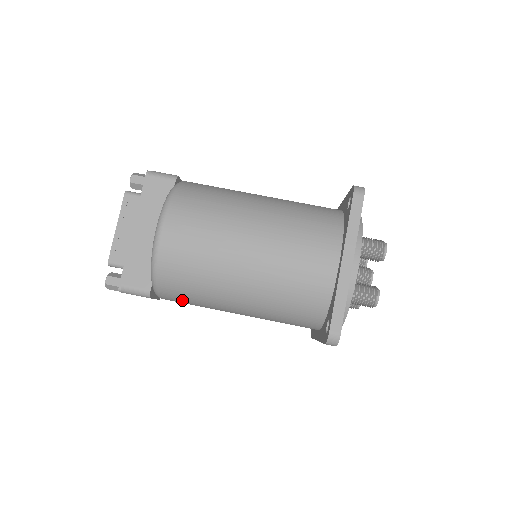
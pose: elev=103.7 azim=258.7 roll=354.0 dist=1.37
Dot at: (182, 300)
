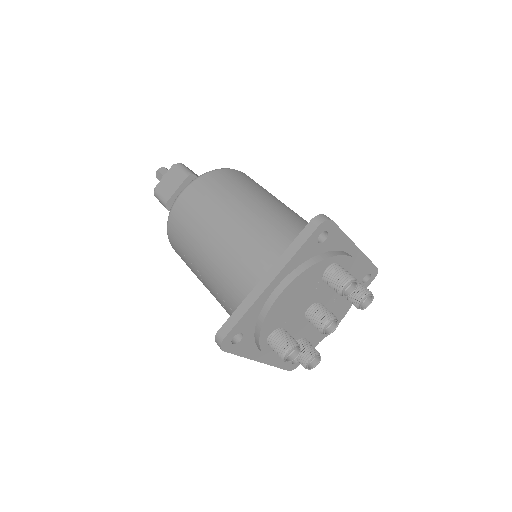
Dot at: (204, 192)
